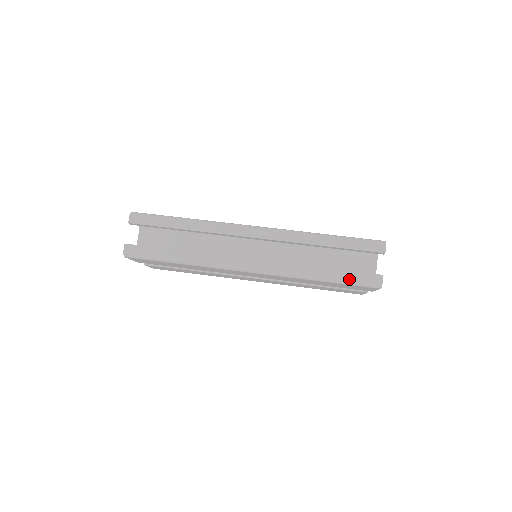
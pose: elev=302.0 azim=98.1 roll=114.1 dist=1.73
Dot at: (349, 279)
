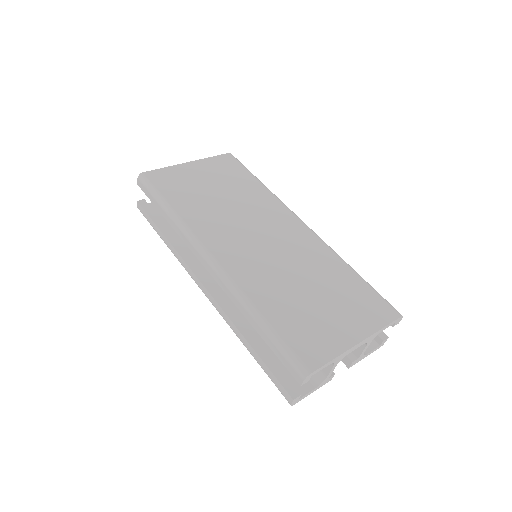
Dot at: (266, 373)
